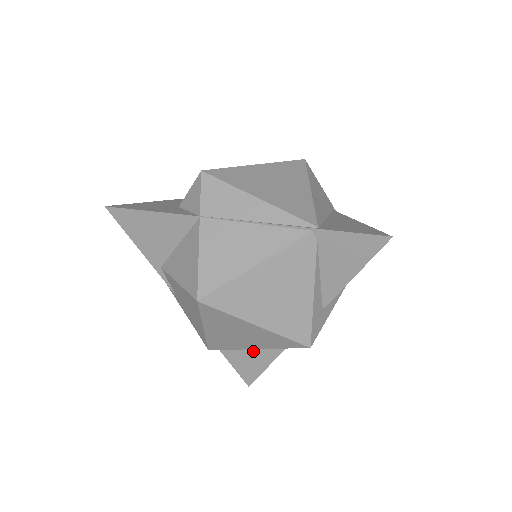
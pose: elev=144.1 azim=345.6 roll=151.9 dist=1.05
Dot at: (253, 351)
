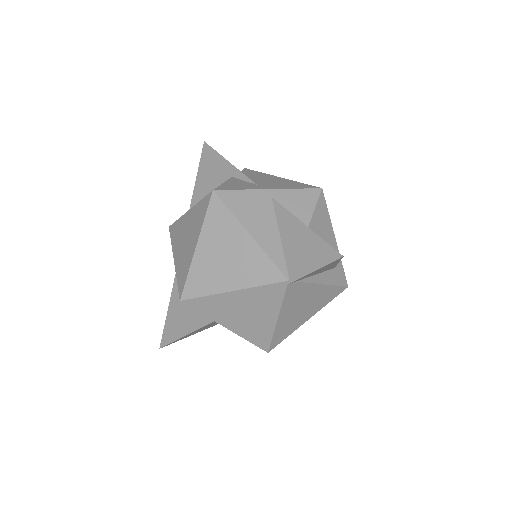
Dot at: occluded
